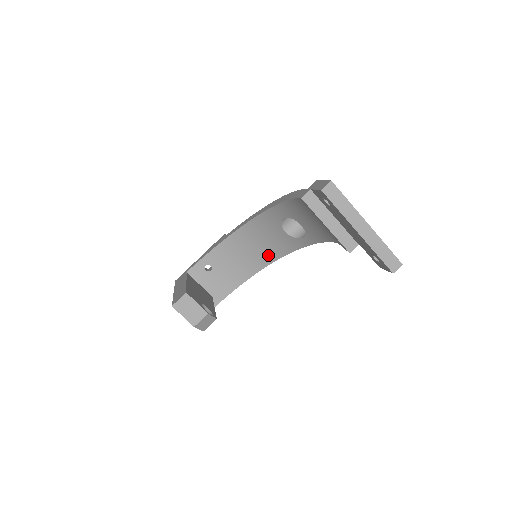
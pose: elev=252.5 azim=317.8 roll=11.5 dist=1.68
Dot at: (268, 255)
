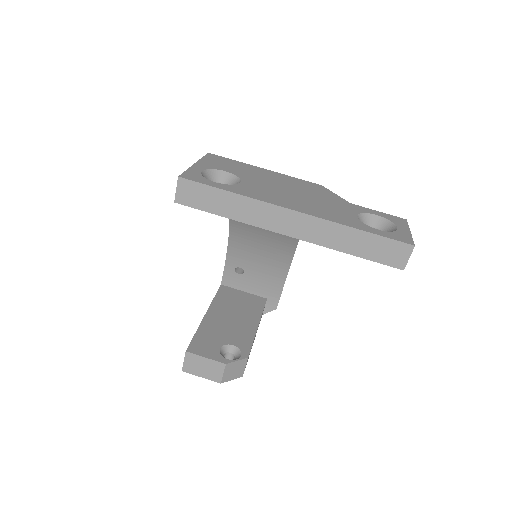
Dot at: occluded
